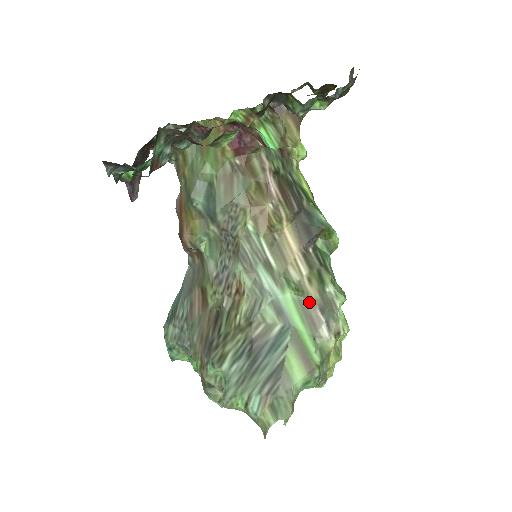
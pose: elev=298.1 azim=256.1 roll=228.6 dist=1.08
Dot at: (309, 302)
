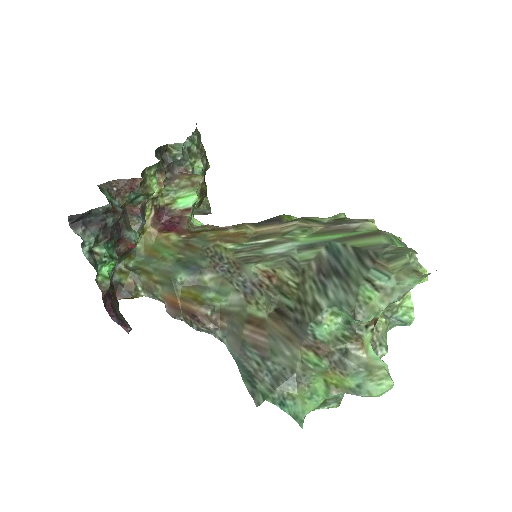
Dot at: (322, 229)
